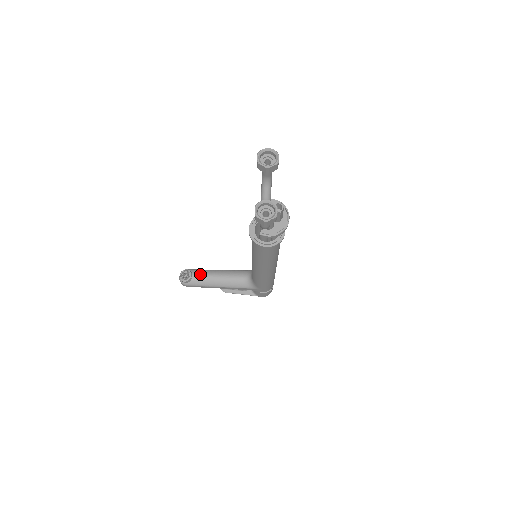
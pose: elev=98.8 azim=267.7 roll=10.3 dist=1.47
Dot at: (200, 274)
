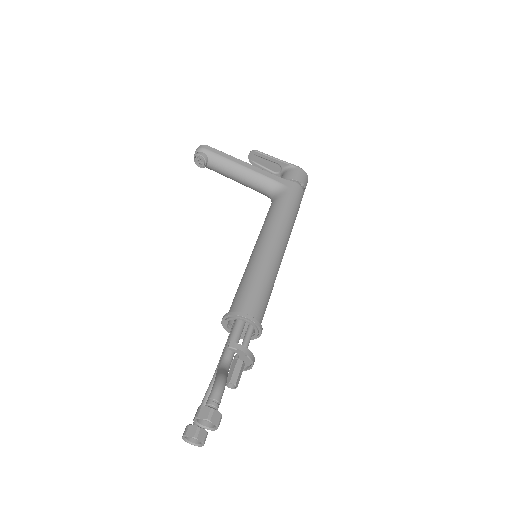
Dot at: (217, 166)
